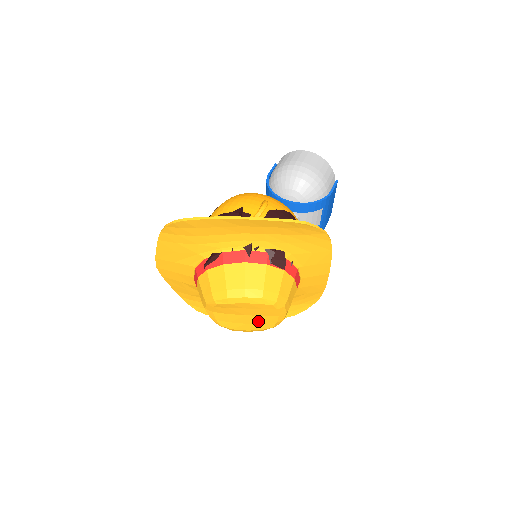
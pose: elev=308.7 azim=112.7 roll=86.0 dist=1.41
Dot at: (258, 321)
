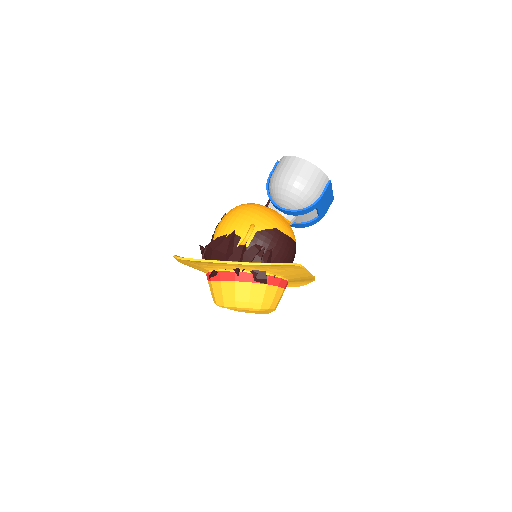
Dot at: (255, 311)
